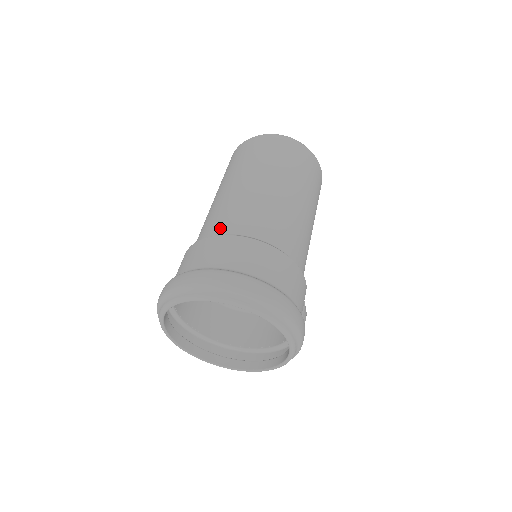
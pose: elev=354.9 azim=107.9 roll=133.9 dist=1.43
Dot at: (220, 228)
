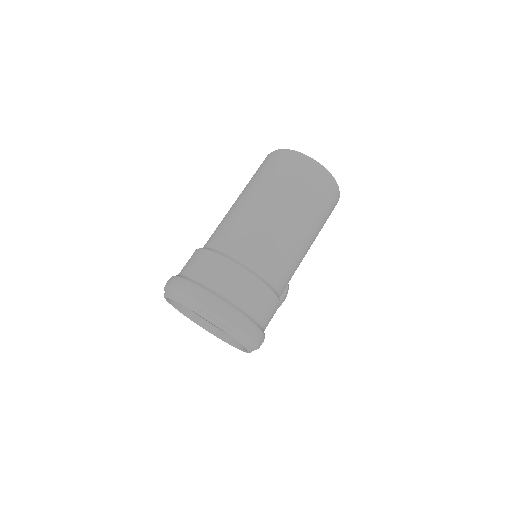
Dot at: (227, 246)
